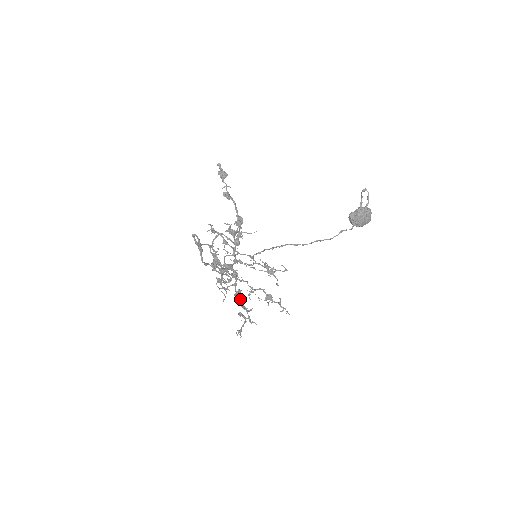
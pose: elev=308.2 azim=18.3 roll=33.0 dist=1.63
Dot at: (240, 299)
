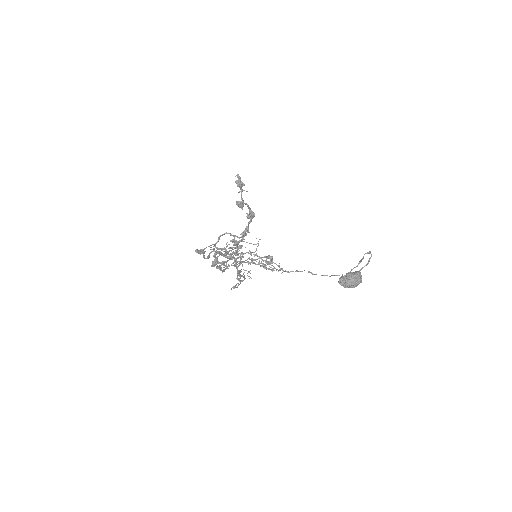
Dot at: (238, 272)
